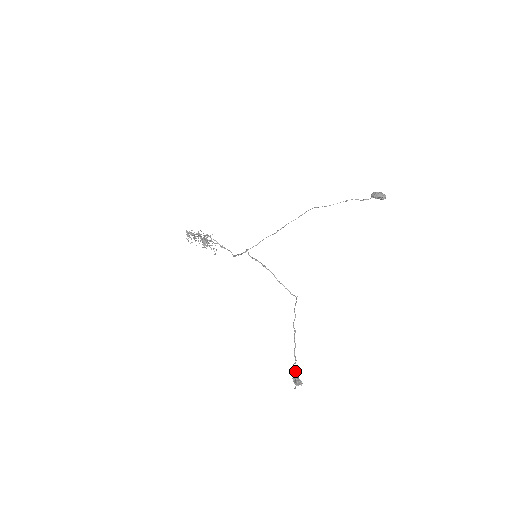
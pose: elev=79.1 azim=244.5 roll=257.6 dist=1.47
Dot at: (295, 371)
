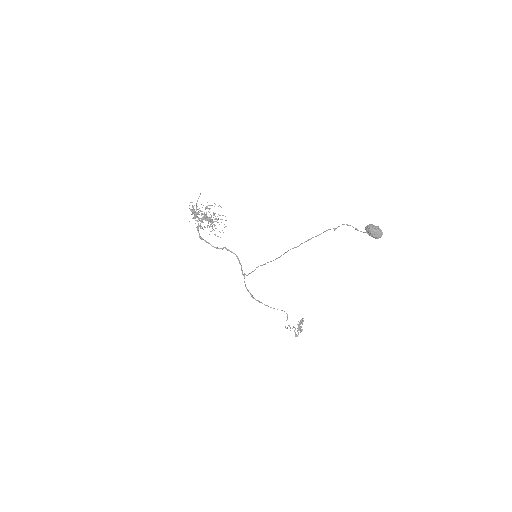
Dot at: (295, 335)
